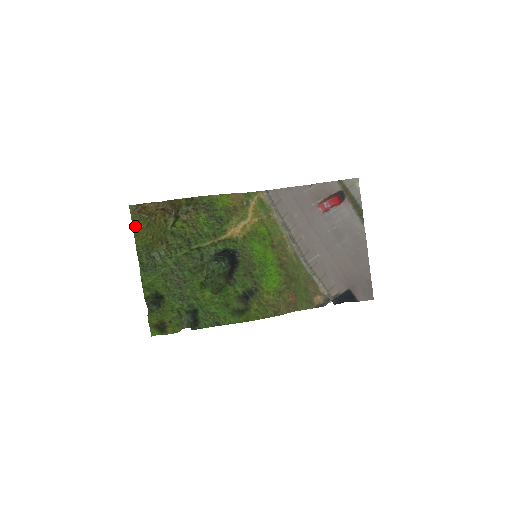
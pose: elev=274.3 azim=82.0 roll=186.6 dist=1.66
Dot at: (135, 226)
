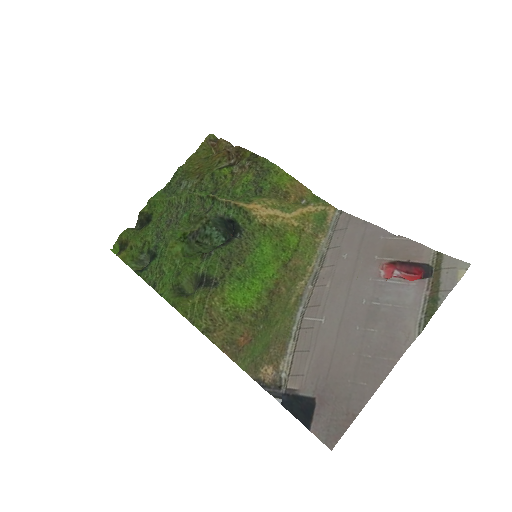
Dot at: (198, 152)
